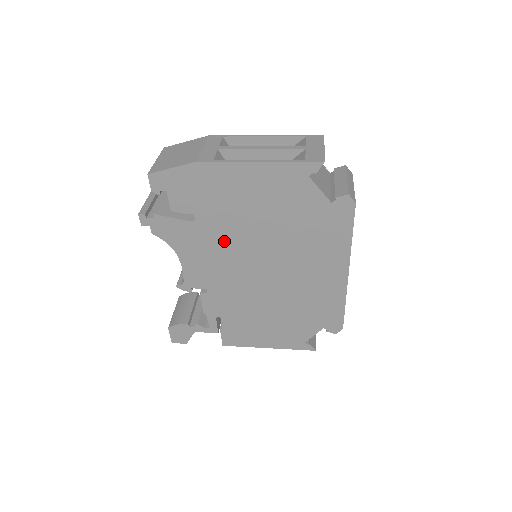
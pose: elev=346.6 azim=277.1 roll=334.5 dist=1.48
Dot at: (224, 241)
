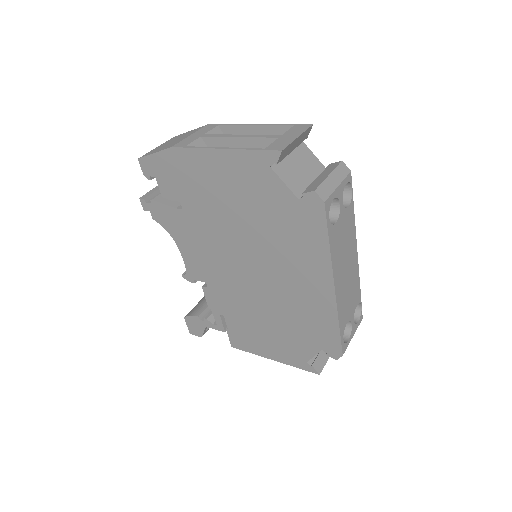
Dot at: (210, 233)
